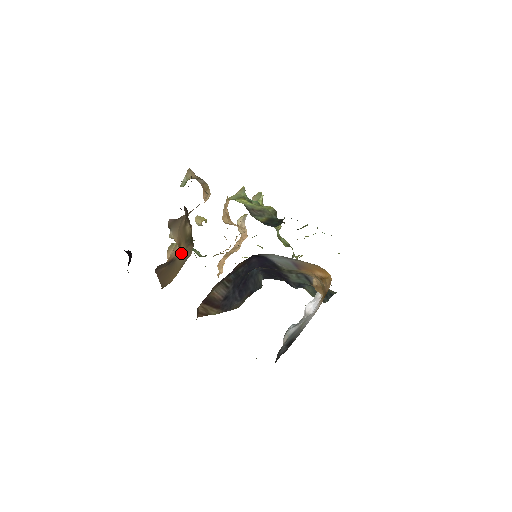
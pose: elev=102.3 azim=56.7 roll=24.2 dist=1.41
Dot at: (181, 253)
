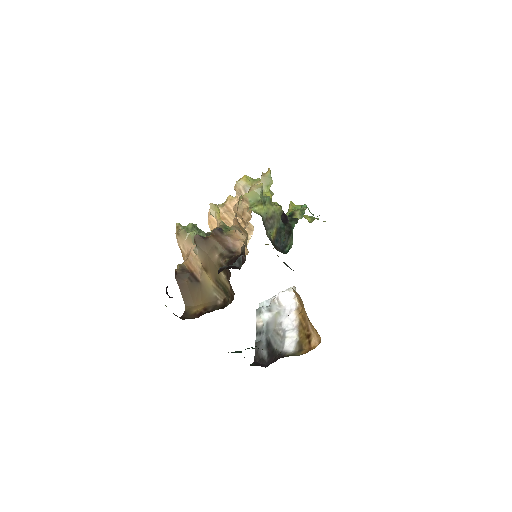
Dot at: (207, 282)
